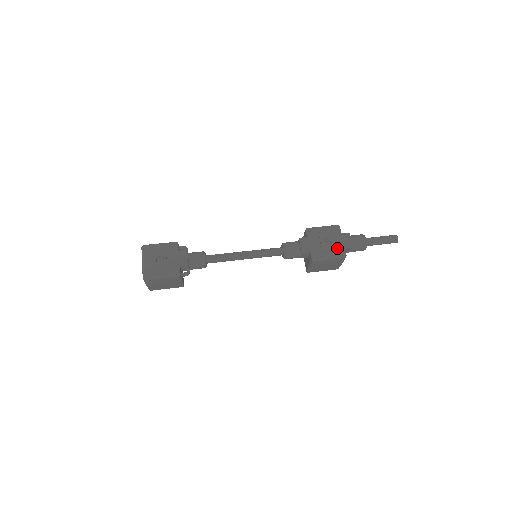
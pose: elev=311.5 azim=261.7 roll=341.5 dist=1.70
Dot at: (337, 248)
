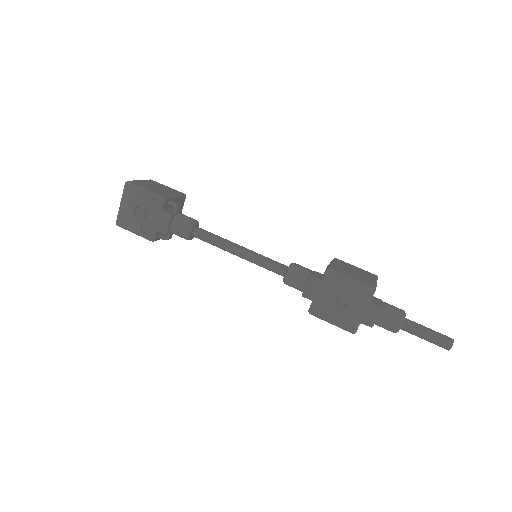
Dot at: (349, 318)
